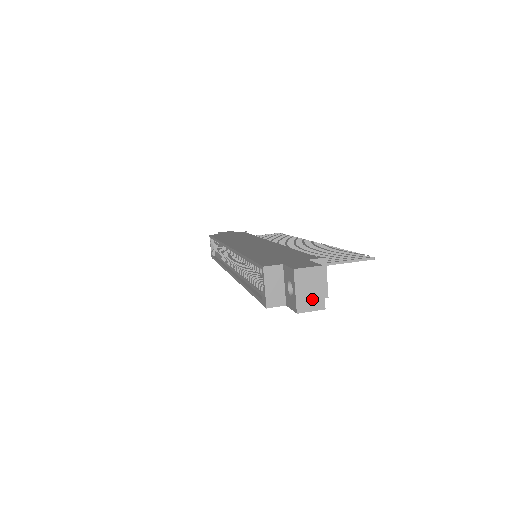
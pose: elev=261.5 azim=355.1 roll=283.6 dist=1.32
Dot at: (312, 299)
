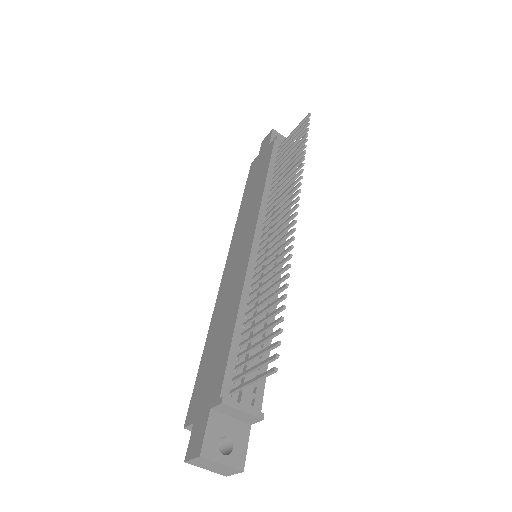
Dot at: (224, 470)
